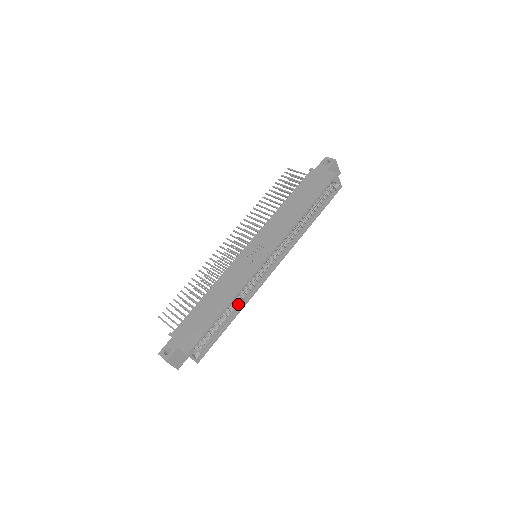
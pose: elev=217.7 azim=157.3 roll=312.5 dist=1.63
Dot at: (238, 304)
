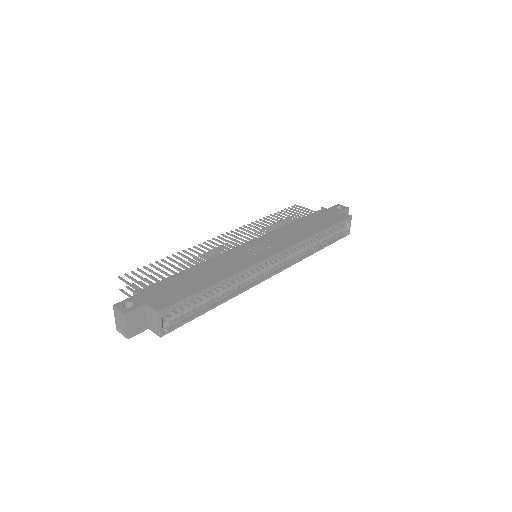
Dot at: (228, 291)
